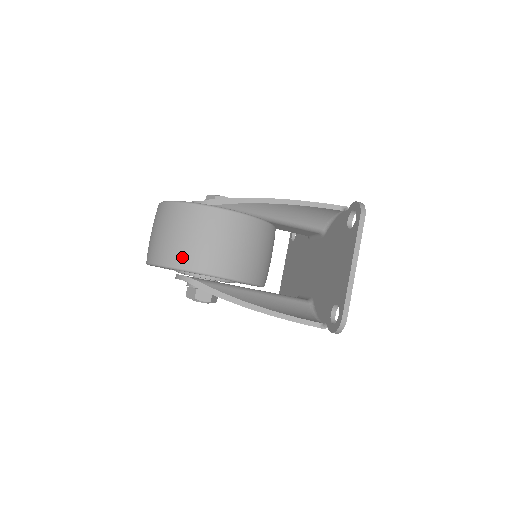
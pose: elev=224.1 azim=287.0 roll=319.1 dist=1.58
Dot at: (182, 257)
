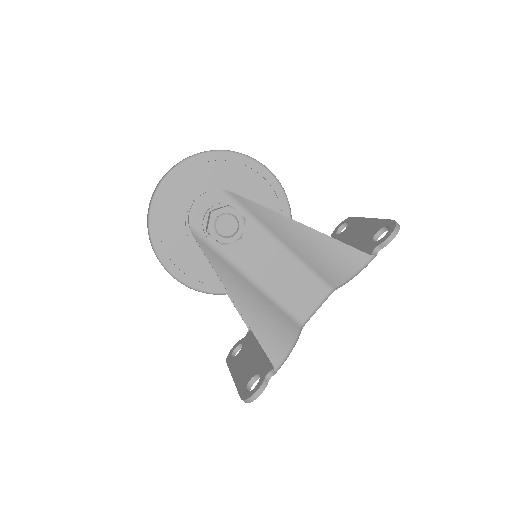
Dot at: occluded
